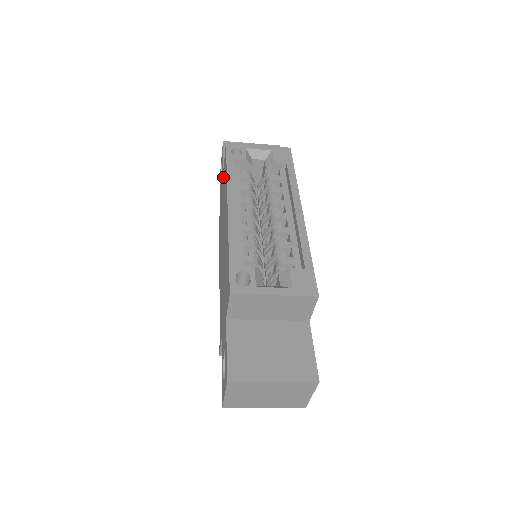
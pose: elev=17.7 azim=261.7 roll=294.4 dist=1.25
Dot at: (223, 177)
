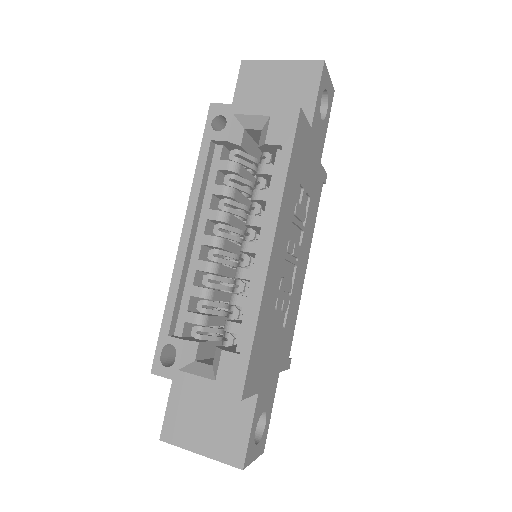
Dot at: occluded
